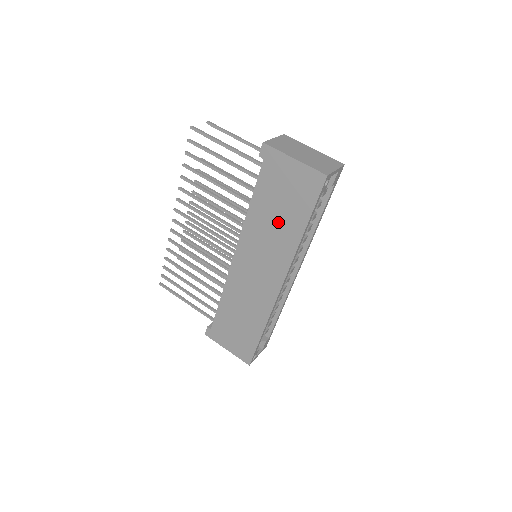
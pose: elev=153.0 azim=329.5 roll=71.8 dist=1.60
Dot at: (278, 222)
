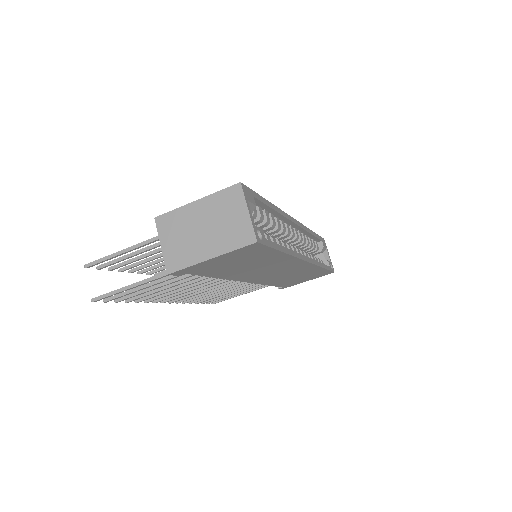
Dot at: (254, 265)
